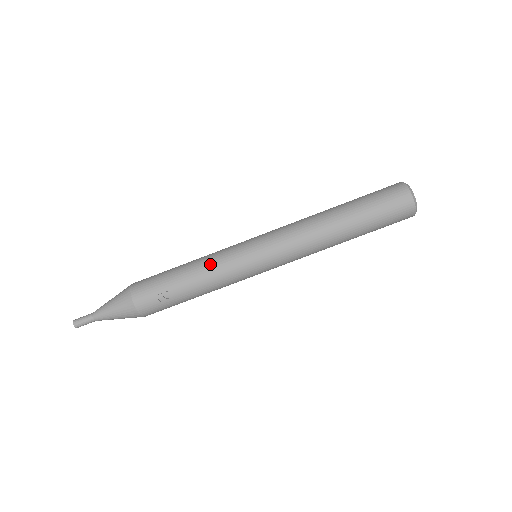
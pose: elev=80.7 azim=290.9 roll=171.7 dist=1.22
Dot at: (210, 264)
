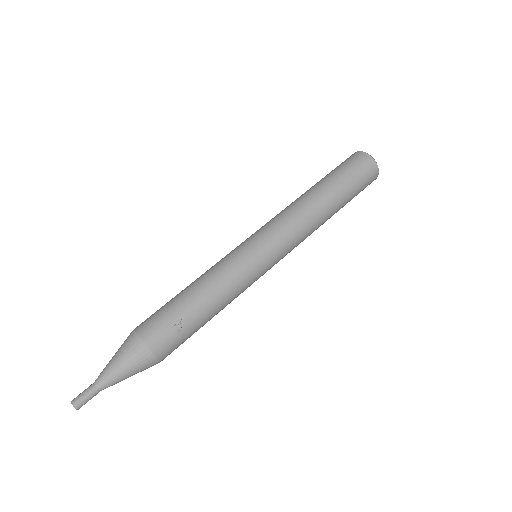
Dot at: (218, 274)
